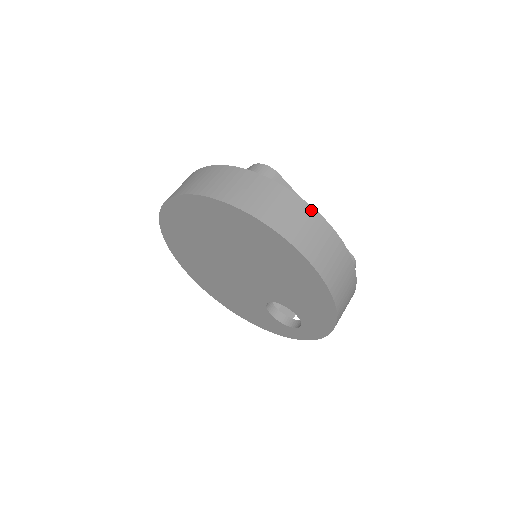
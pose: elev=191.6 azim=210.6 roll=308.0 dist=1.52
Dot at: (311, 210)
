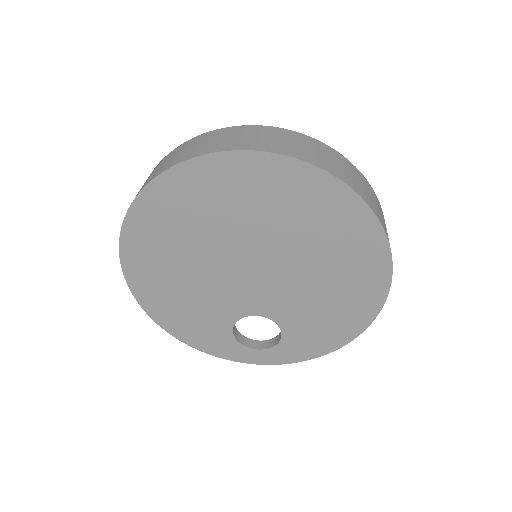
Dot at: occluded
